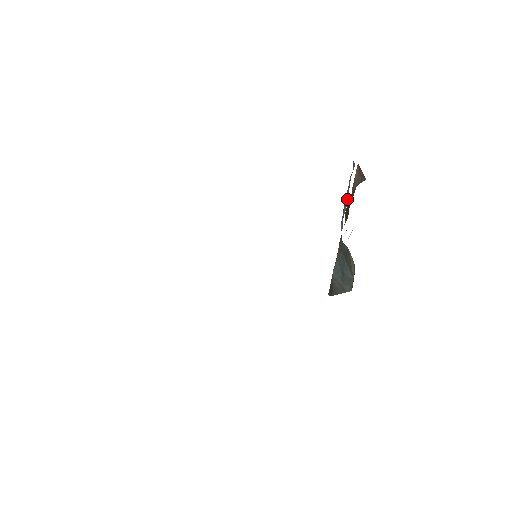
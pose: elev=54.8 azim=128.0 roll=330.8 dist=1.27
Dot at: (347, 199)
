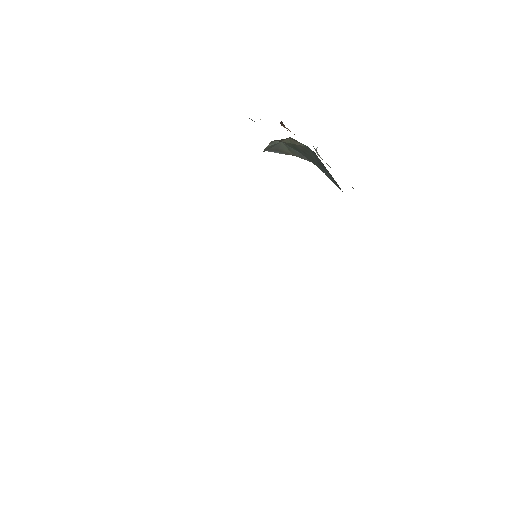
Dot at: occluded
